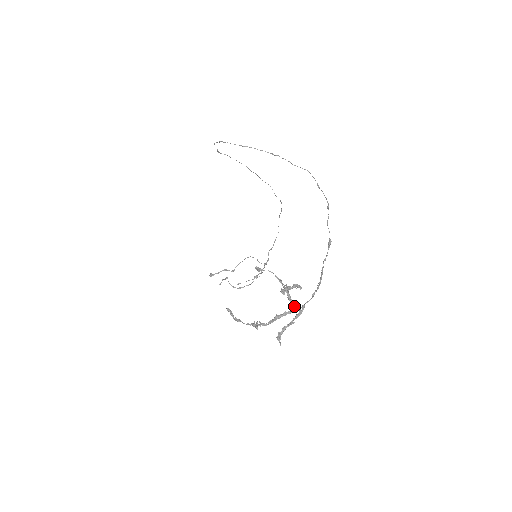
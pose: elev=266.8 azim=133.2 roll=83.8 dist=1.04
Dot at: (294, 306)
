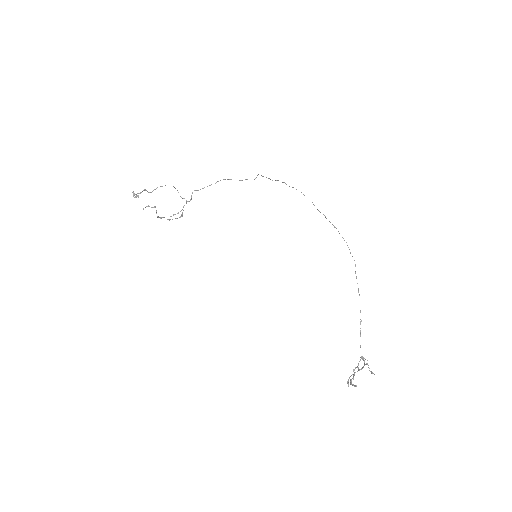
Dot at: occluded
